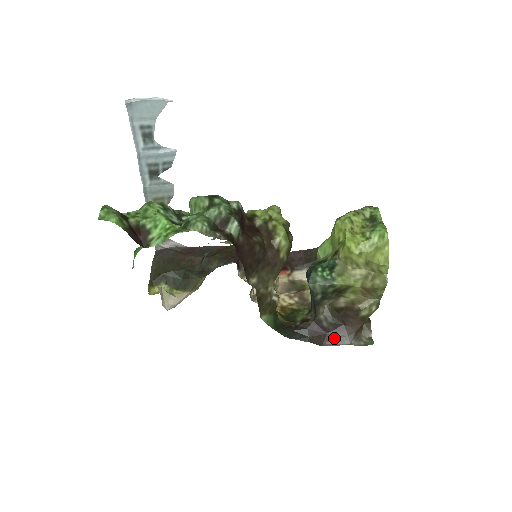
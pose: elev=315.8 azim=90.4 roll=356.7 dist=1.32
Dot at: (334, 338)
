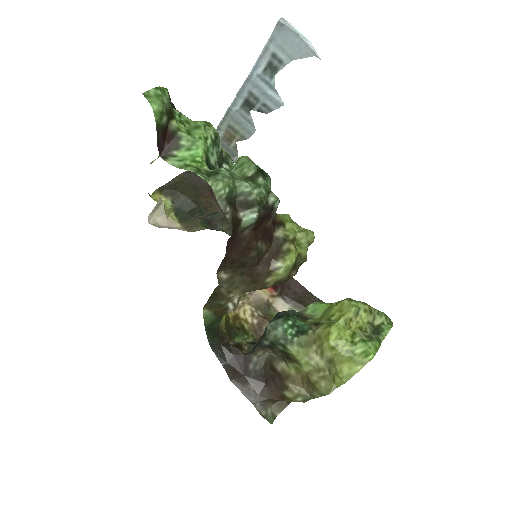
Dot at: (246, 385)
